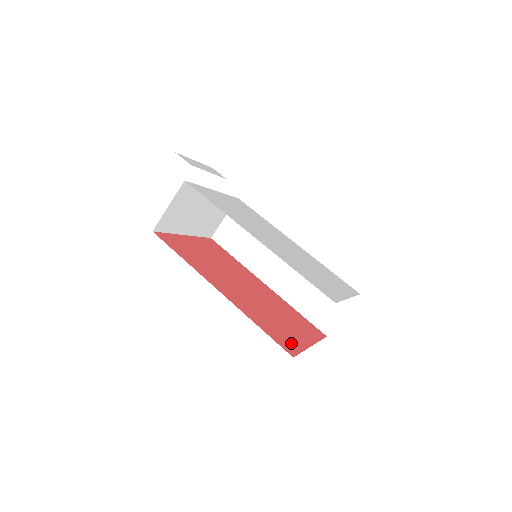
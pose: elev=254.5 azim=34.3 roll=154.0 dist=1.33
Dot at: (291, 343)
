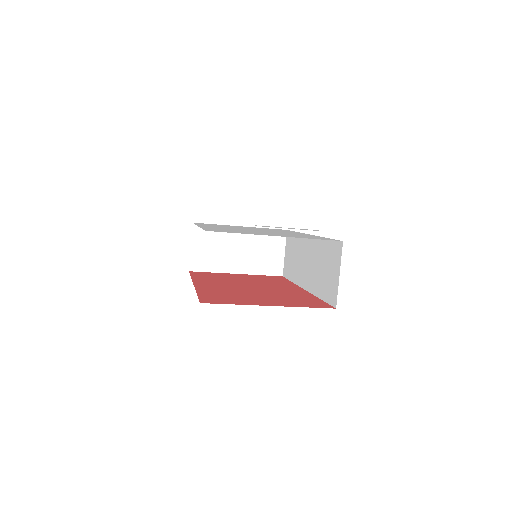
Dot at: (227, 301)
